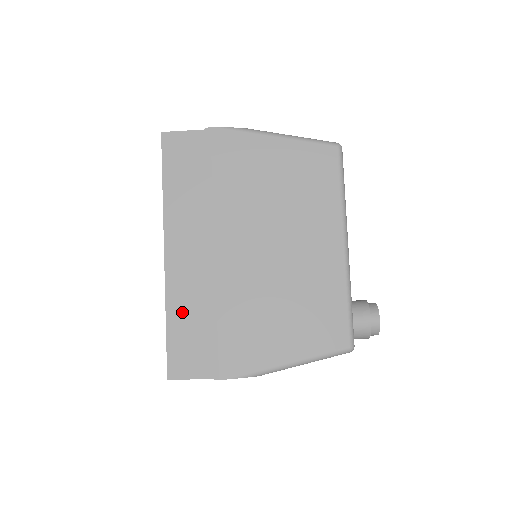
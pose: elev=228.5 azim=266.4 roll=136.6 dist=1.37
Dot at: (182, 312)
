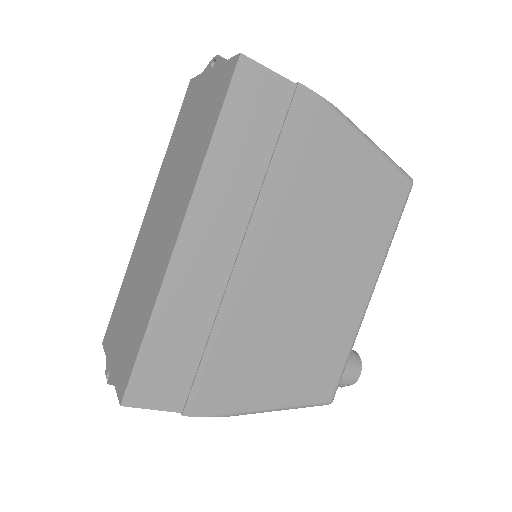
Dot at: (173, 322)
